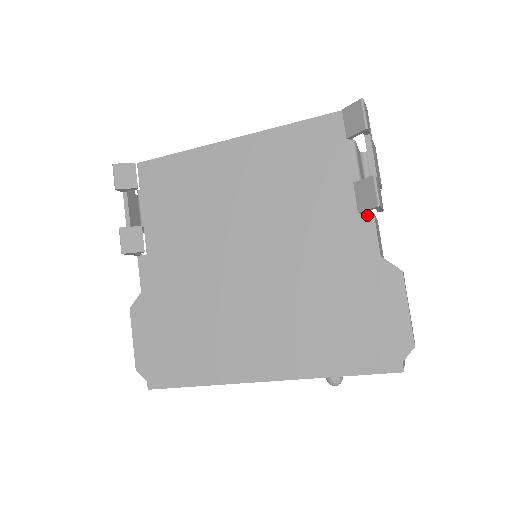
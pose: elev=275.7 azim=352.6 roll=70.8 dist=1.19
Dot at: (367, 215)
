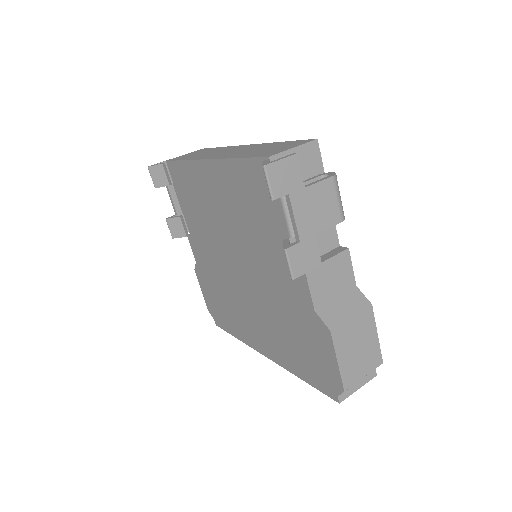
Dot at: occluded
